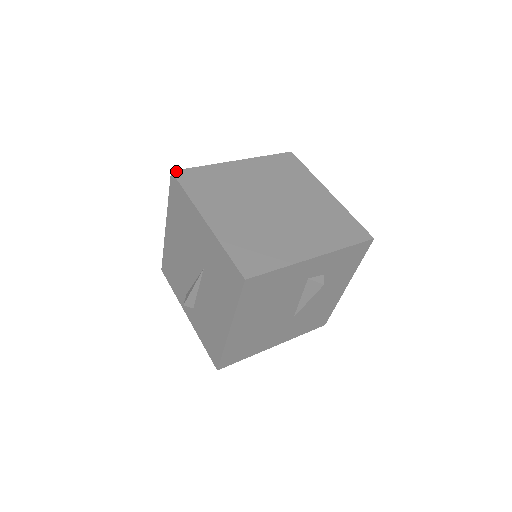
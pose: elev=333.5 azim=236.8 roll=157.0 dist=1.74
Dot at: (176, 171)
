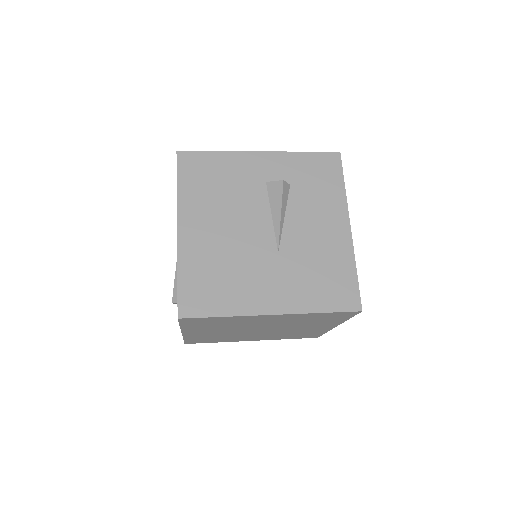
Dot at: occluded
